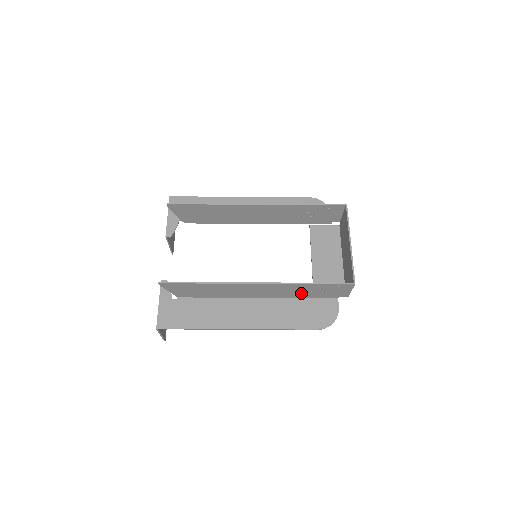
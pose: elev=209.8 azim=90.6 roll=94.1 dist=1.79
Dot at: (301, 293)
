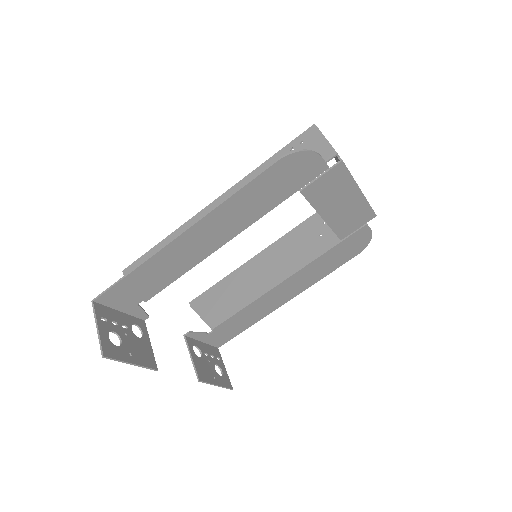
Dot at: occluded
